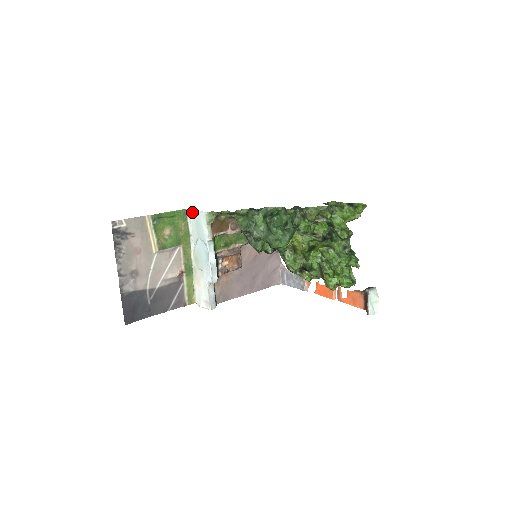
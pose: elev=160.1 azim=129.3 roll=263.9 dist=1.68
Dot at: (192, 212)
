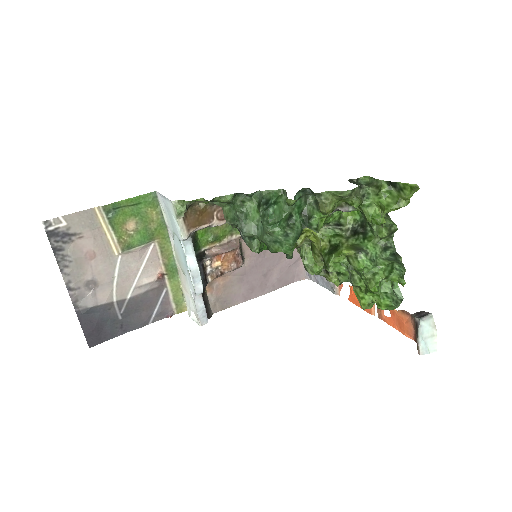
Dot at: (161, 197)
